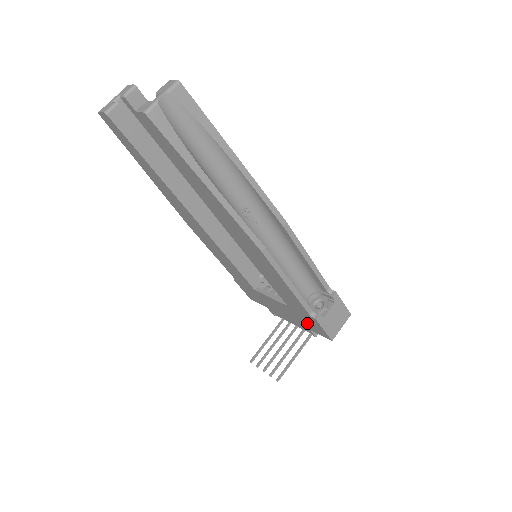
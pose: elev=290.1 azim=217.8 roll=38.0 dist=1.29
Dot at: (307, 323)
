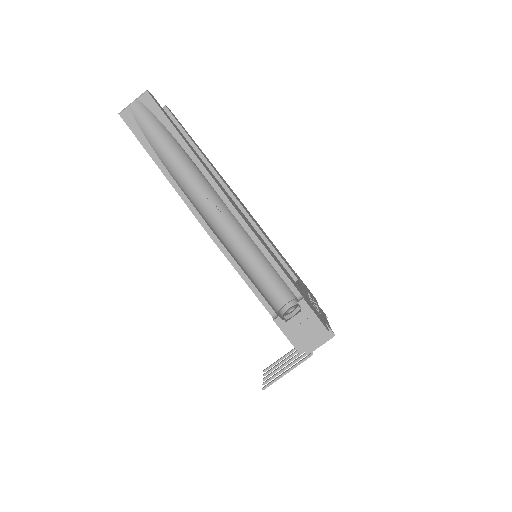
Dot at: occluded
